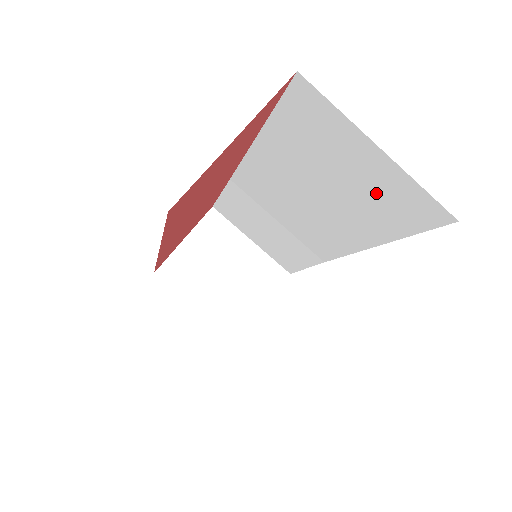
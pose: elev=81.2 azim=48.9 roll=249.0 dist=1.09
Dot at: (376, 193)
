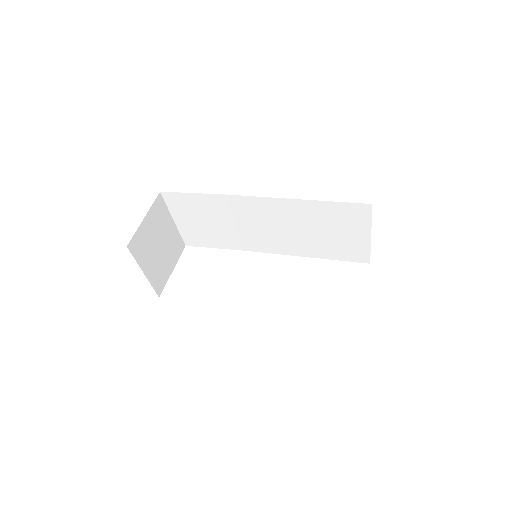
Dot at: (344, 244)
